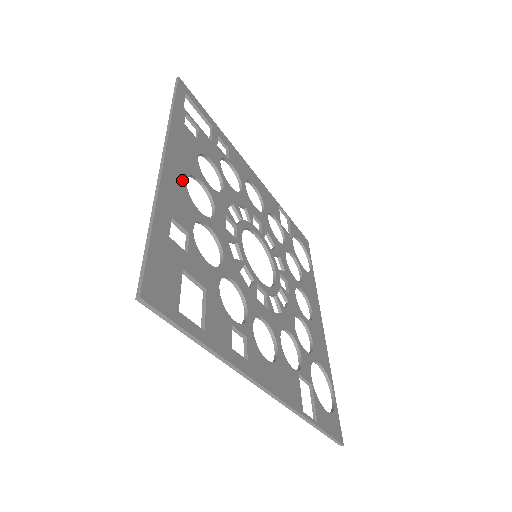
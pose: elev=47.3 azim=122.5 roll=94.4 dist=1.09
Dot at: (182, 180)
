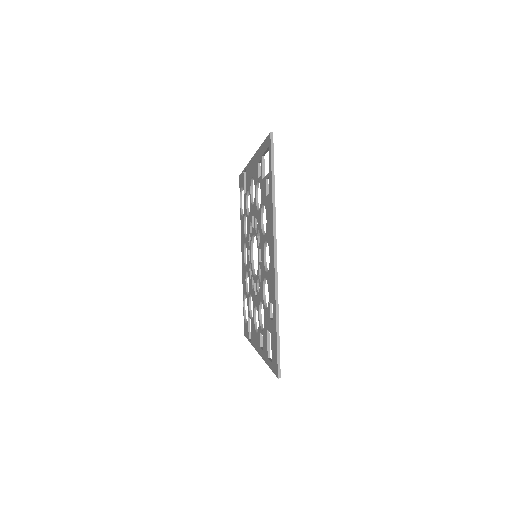
Dot at: occluded
